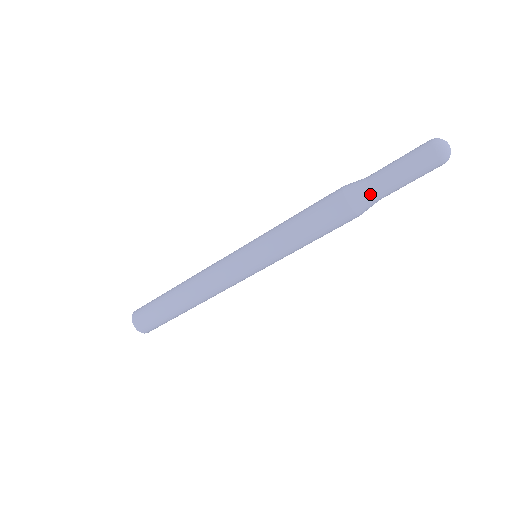
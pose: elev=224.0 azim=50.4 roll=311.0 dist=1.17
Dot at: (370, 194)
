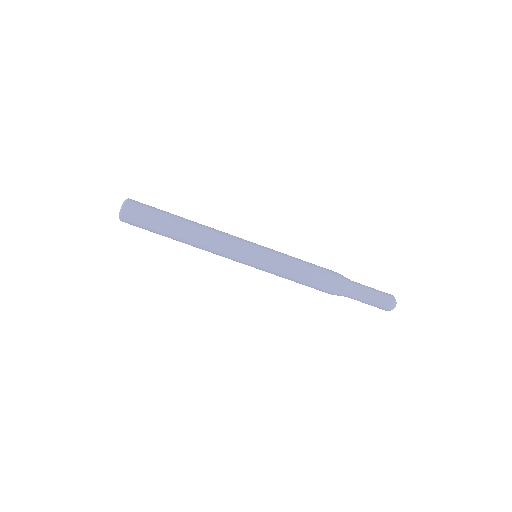
Dot at: (350, 289)
